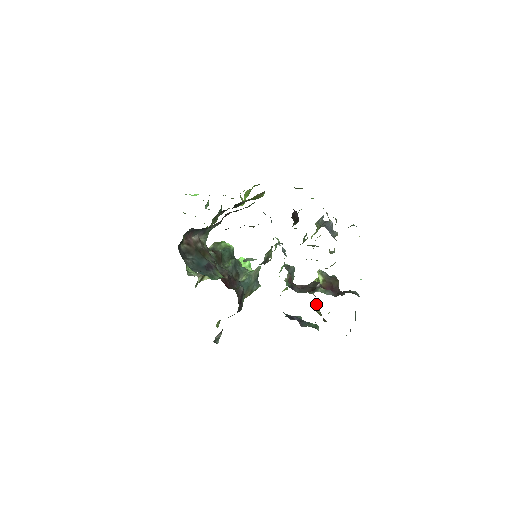
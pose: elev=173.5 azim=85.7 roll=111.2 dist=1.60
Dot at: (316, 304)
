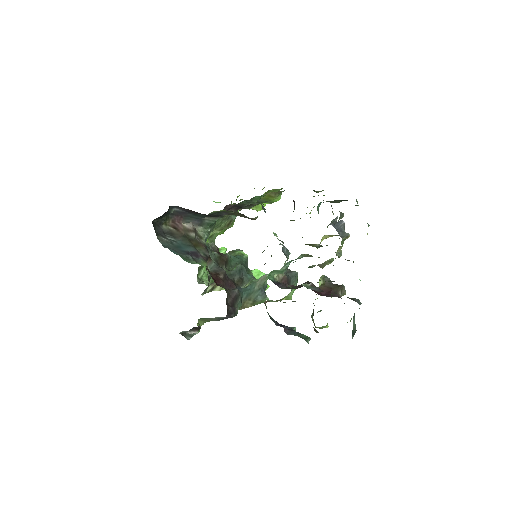
Dot at: (312, 313)
